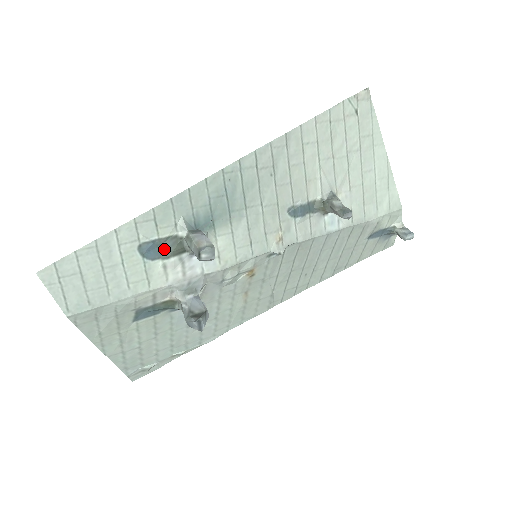
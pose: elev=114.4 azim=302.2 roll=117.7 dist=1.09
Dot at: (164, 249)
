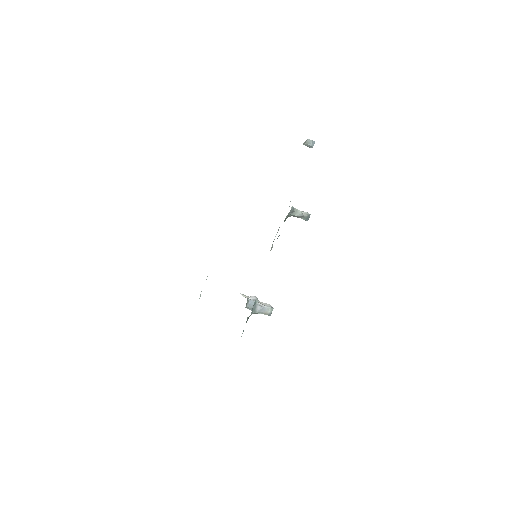
Dot at: occluded
